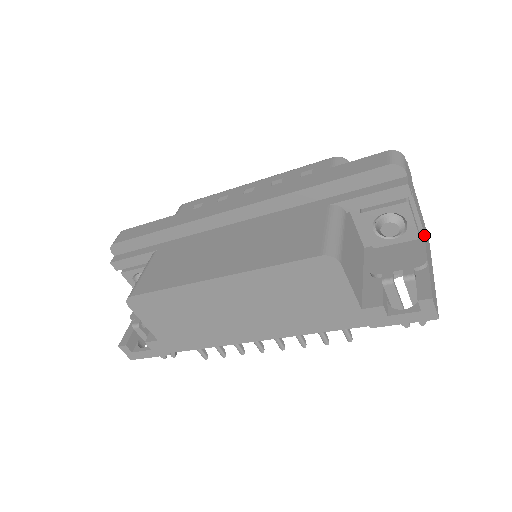
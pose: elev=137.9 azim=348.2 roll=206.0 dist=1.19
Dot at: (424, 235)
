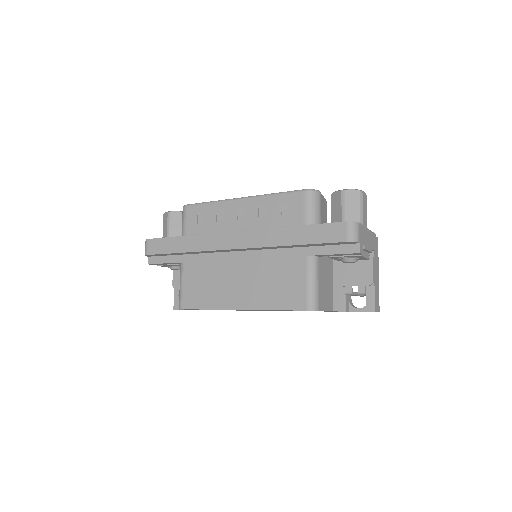
Dot at: (373, 251)
